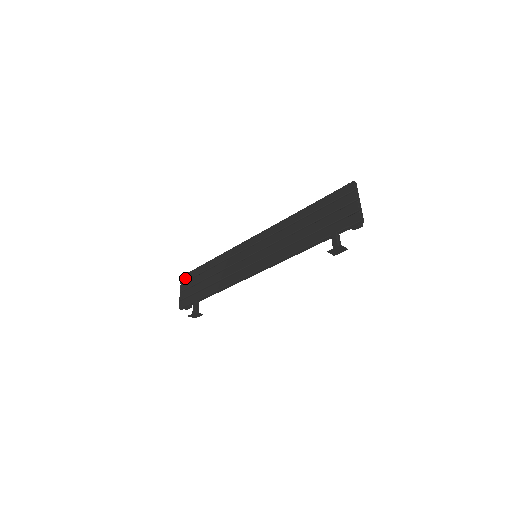
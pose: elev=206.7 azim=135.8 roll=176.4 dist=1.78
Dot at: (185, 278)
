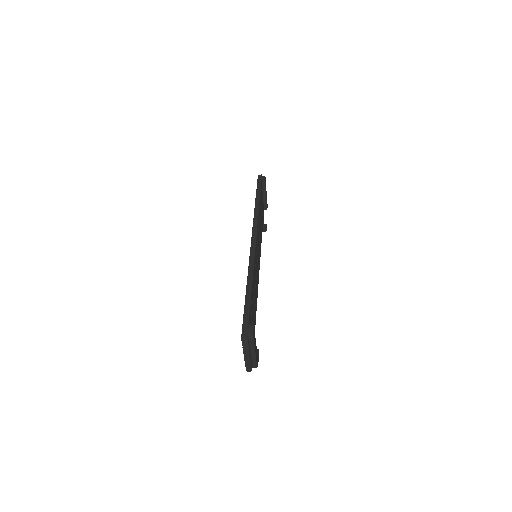
Dot at: occluded
